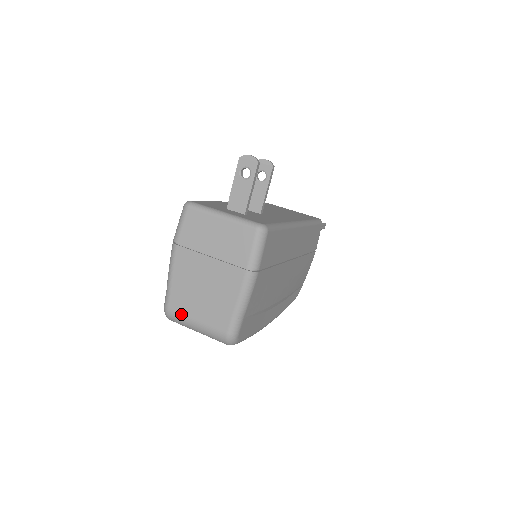
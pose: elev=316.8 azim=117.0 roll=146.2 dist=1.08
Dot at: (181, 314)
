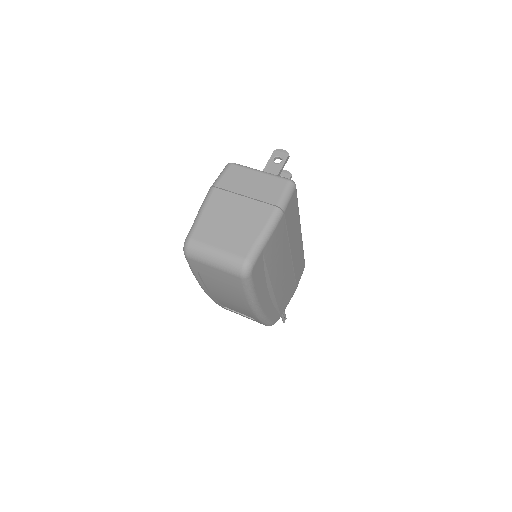
Dot at: (203, 242)
